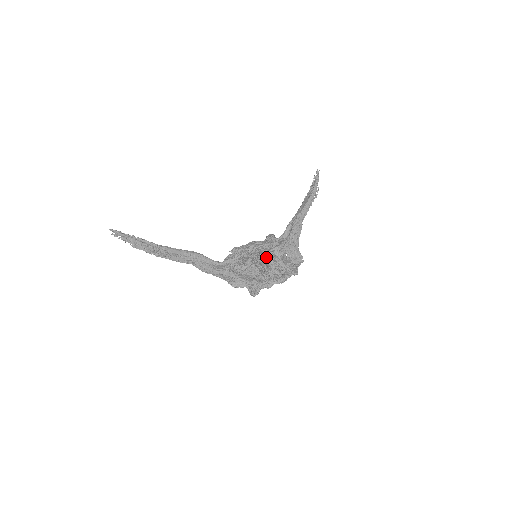
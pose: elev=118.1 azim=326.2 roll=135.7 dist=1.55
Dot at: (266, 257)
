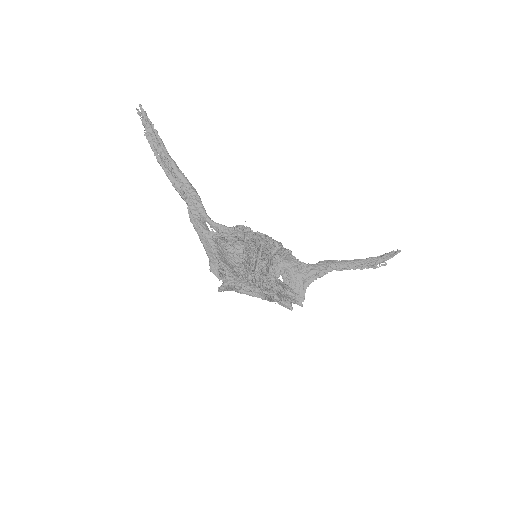
Dot at: (259, 252)
